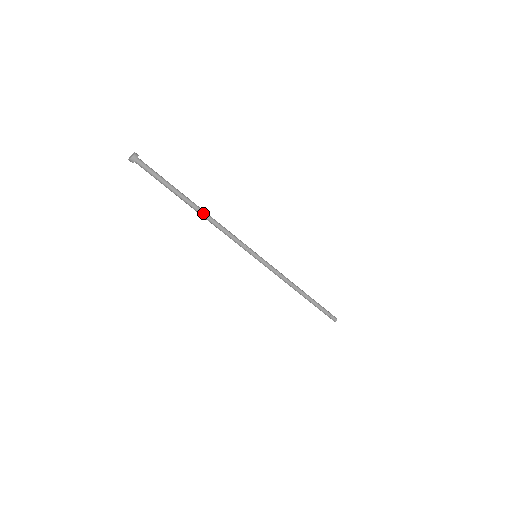
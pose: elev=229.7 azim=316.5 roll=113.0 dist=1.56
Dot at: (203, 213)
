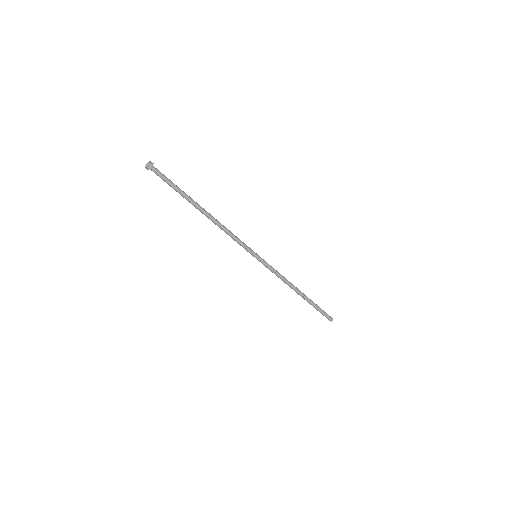
Dot at: (207, 216)
